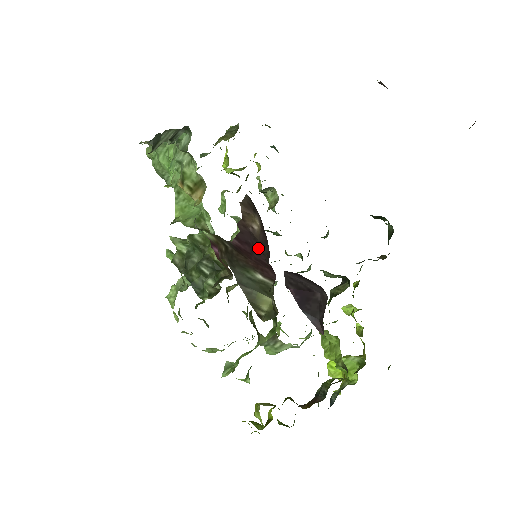
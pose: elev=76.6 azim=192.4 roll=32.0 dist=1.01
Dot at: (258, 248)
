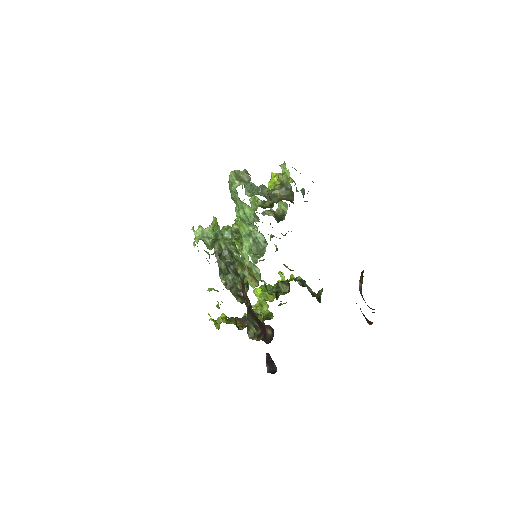
Dot at: (264, 331)
